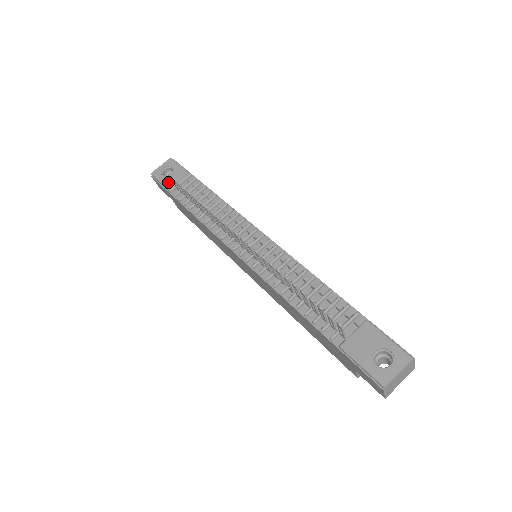
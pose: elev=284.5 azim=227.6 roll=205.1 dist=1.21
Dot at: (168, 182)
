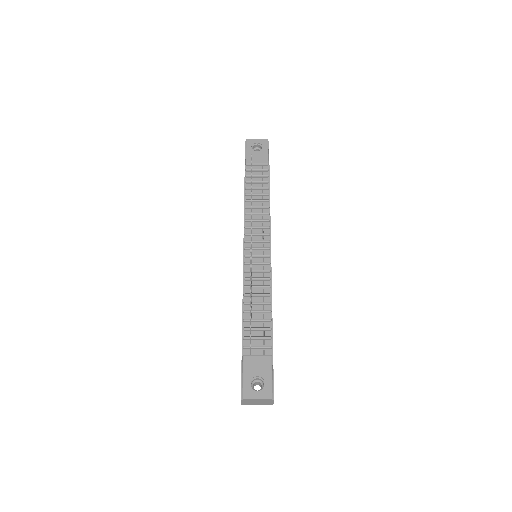
Dot at: (250, 156)
